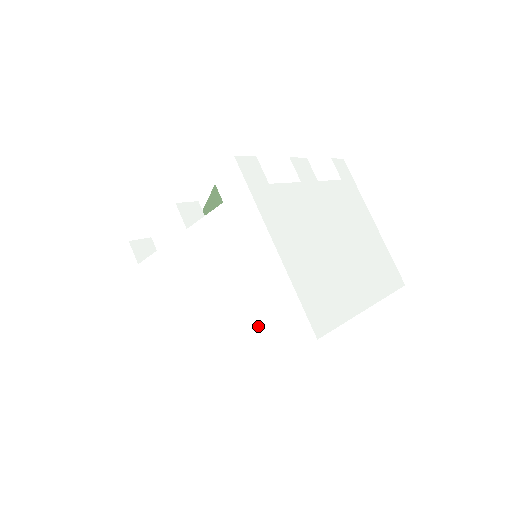
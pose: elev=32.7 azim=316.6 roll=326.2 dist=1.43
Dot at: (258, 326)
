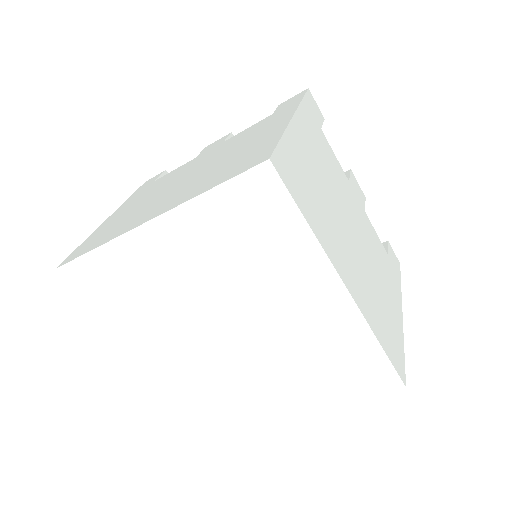
Dot at: (215, 175)
